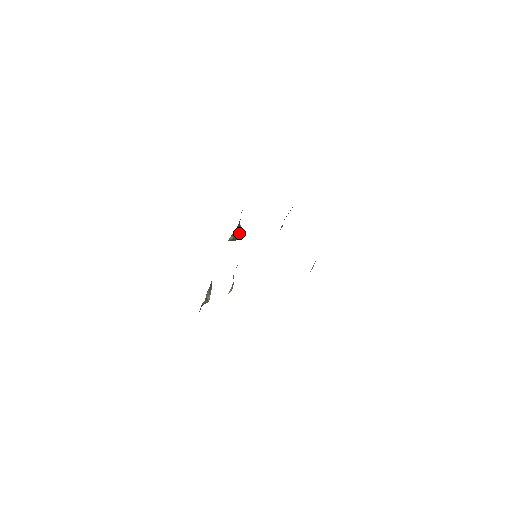
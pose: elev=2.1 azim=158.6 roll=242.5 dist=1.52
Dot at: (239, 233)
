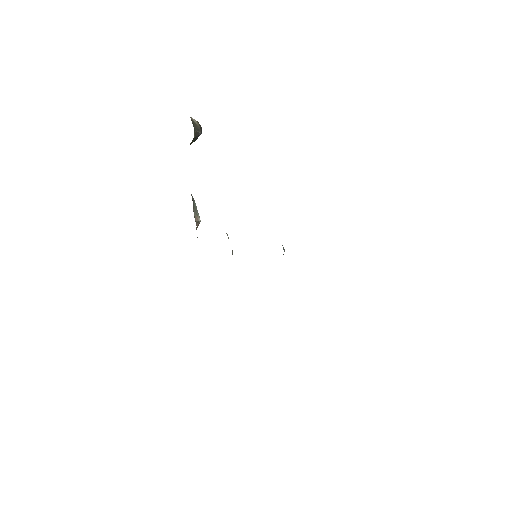
Dot at: (198, 135)
